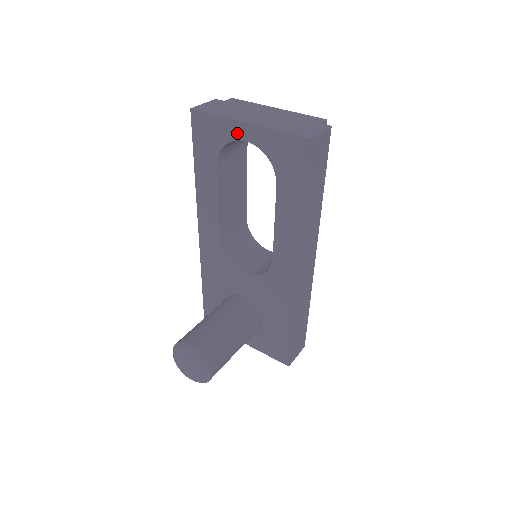
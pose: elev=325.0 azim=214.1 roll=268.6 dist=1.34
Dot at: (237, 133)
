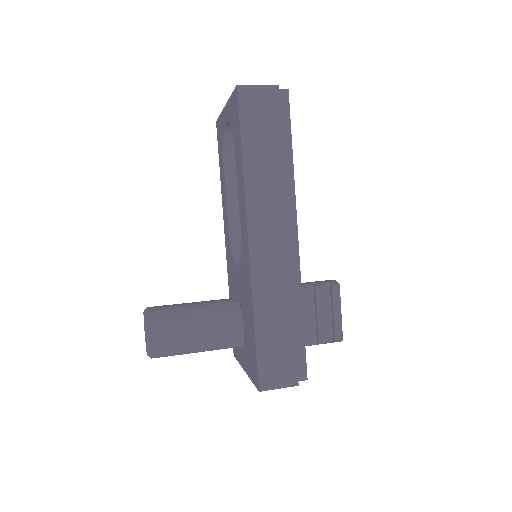
Dot at: (224, 119)
